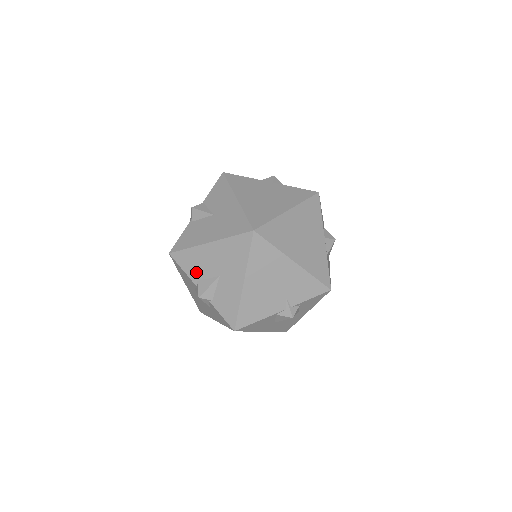
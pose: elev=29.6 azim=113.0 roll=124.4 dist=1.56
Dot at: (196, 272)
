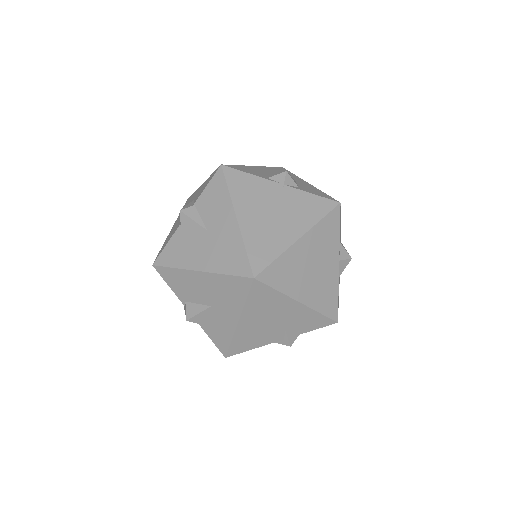
Dot at: (184, 293)
